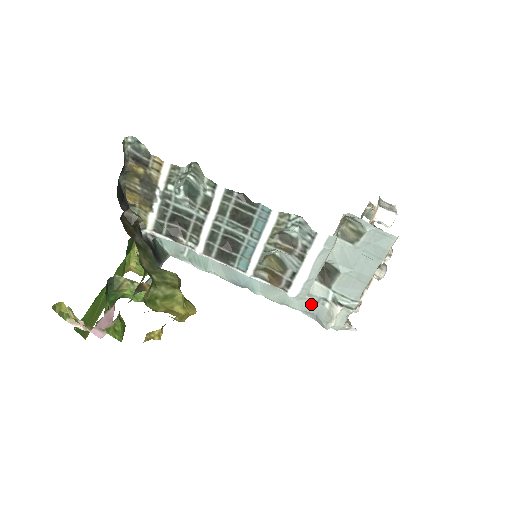
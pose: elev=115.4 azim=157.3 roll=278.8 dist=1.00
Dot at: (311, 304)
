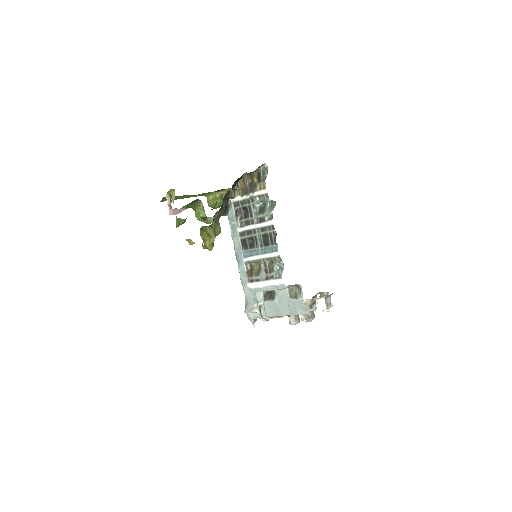
Dot at: (251, 297)
